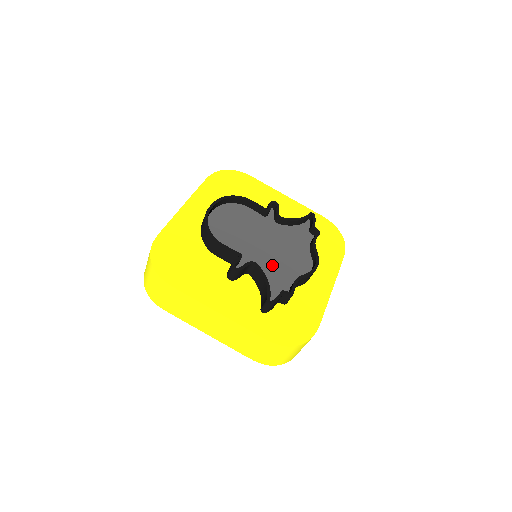
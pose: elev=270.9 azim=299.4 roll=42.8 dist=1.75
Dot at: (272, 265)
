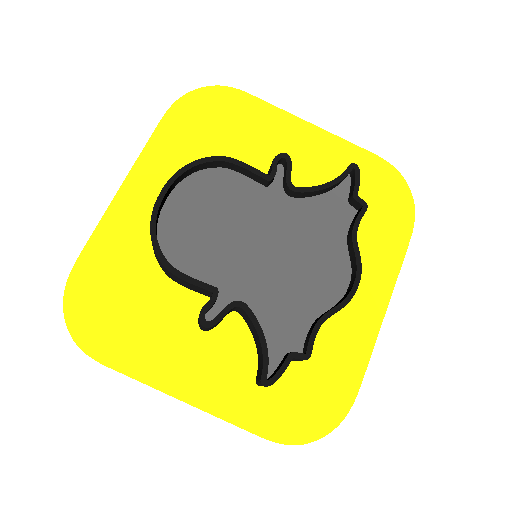
Dot at: (276, 292)
